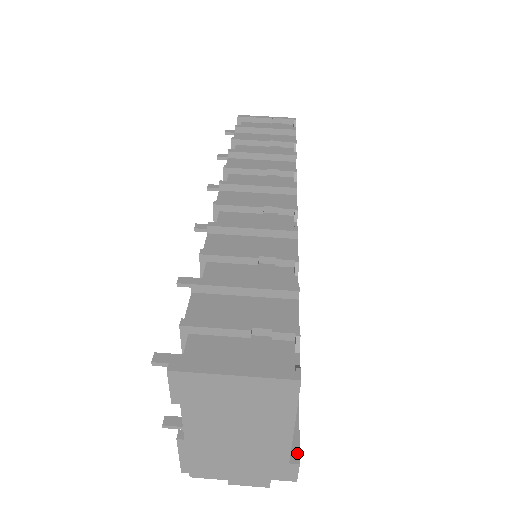
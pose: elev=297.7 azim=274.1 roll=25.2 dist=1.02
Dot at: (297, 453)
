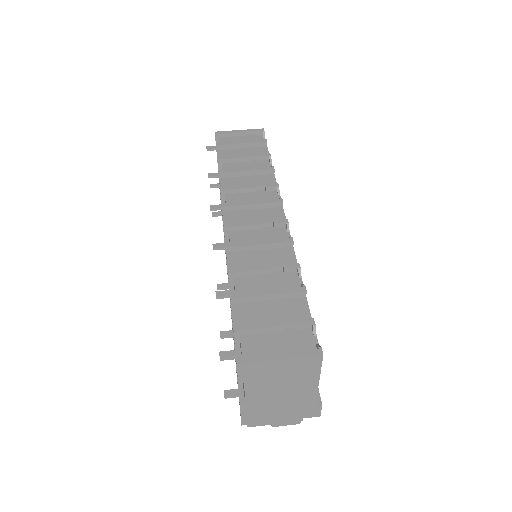
Dot at: (319, 398)
